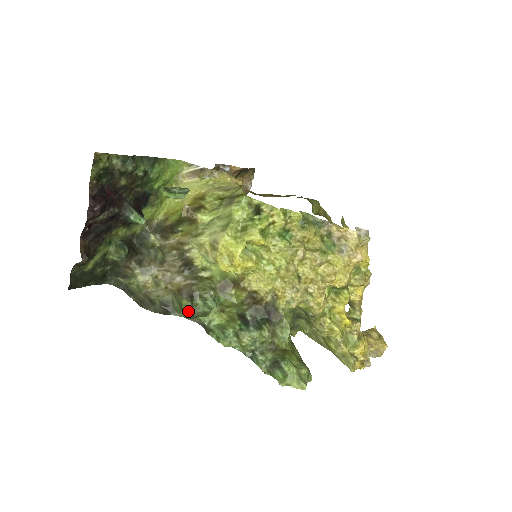
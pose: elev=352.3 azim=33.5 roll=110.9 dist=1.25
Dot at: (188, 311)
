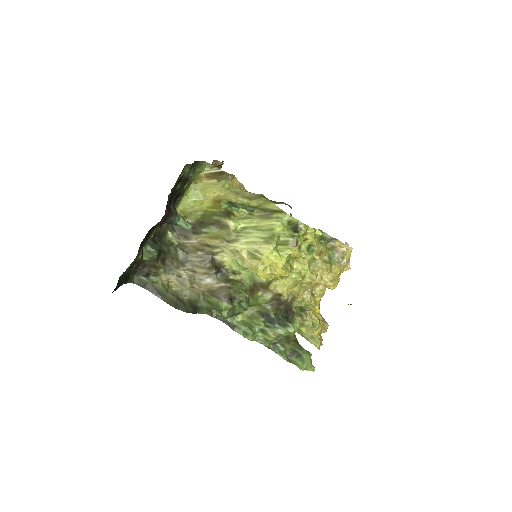
Dot at: (228, 313)
